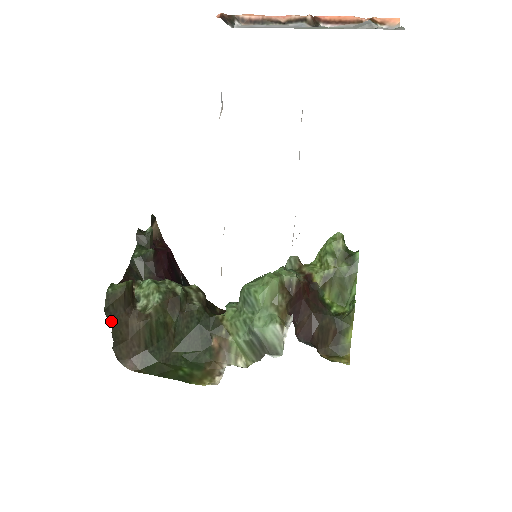
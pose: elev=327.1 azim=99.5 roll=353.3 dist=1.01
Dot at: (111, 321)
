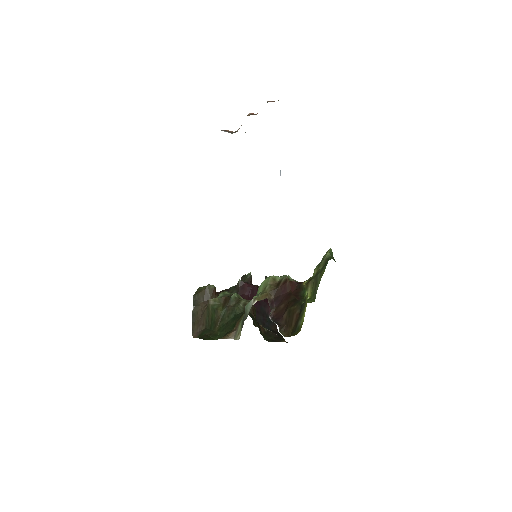
Dot at: (194, 303)
